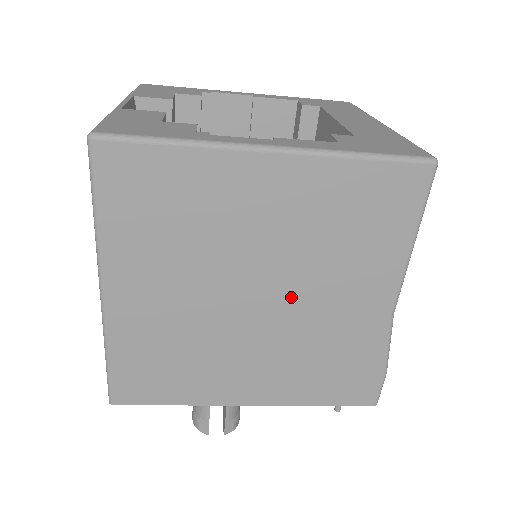
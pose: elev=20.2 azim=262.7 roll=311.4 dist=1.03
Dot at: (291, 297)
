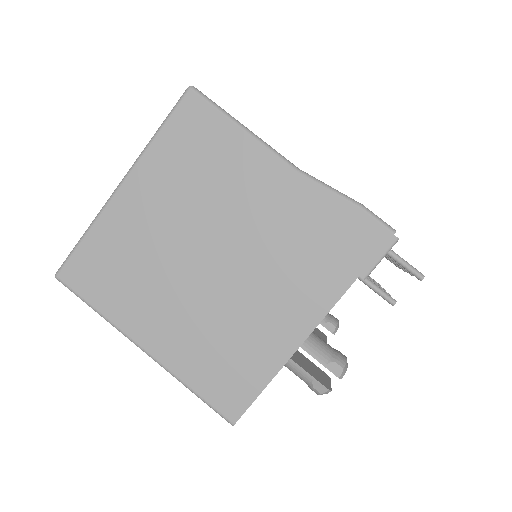
Dot at: (228, 236)
